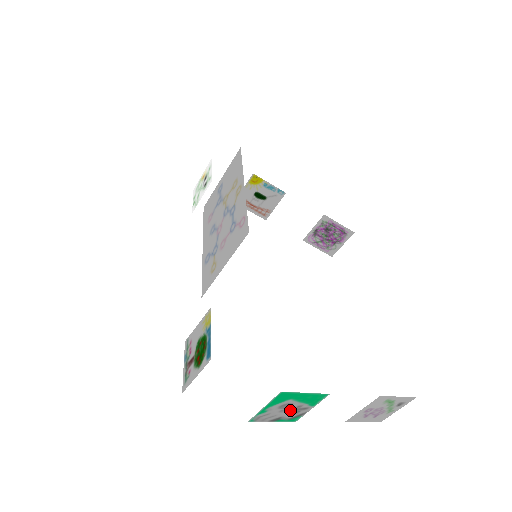
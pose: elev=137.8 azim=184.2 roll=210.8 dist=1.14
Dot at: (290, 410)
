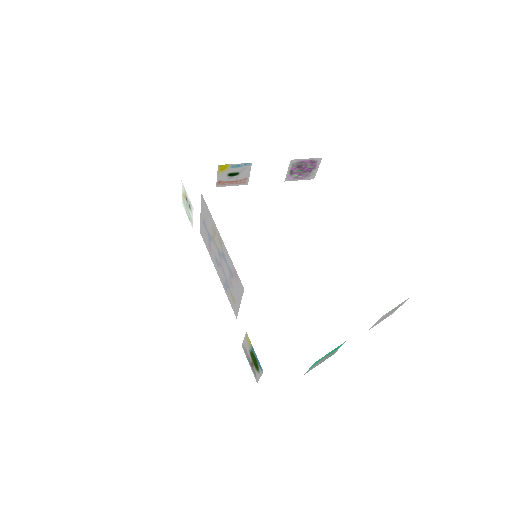
Dot at: (326, 357)
